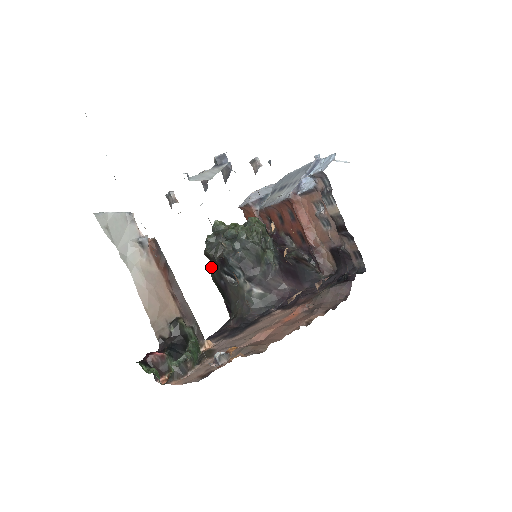
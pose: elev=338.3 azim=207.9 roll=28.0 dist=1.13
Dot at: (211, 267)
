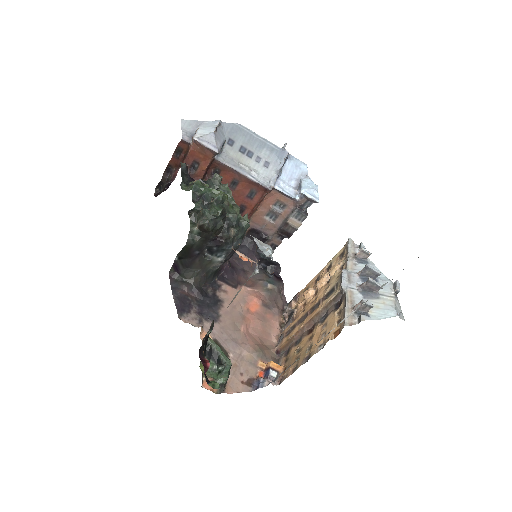
Dot at: (194, 235)
